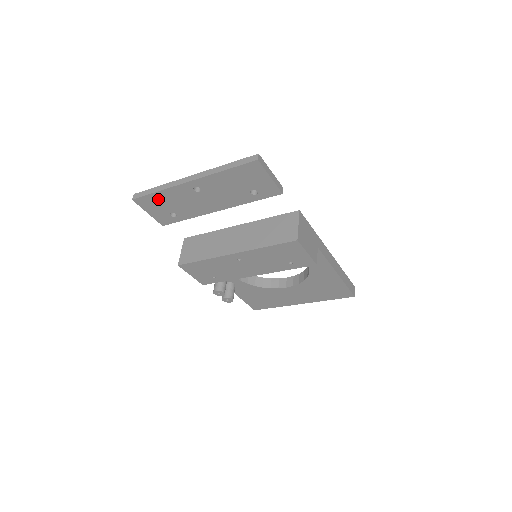
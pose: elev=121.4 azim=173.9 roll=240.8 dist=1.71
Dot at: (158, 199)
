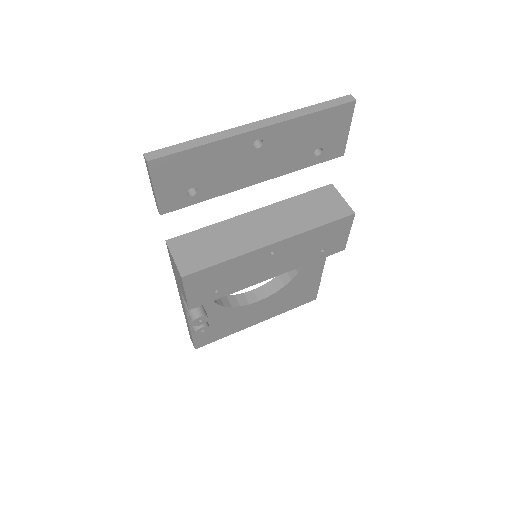
Dot at: (190, 161)
